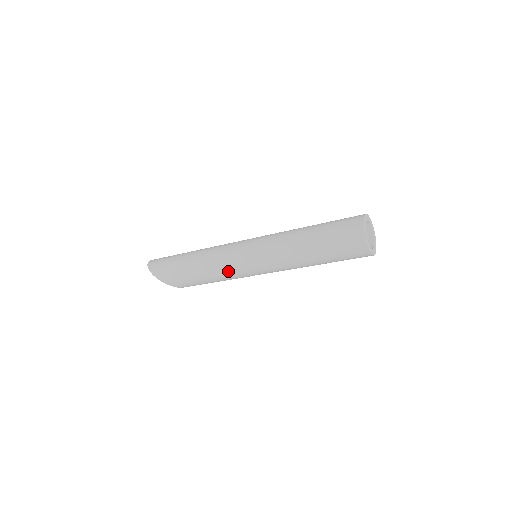
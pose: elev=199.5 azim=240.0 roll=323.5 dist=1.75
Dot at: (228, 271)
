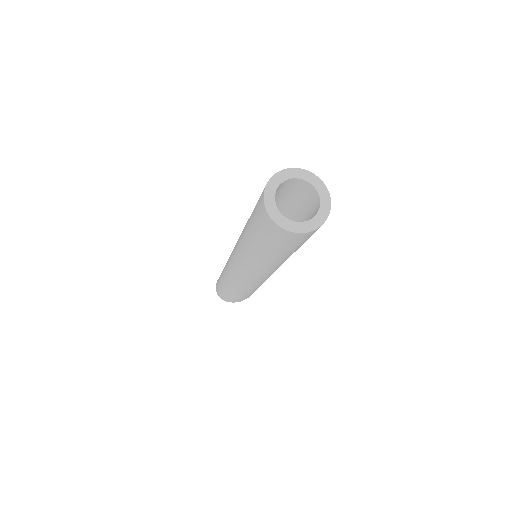
Dot at: (251, 286)
